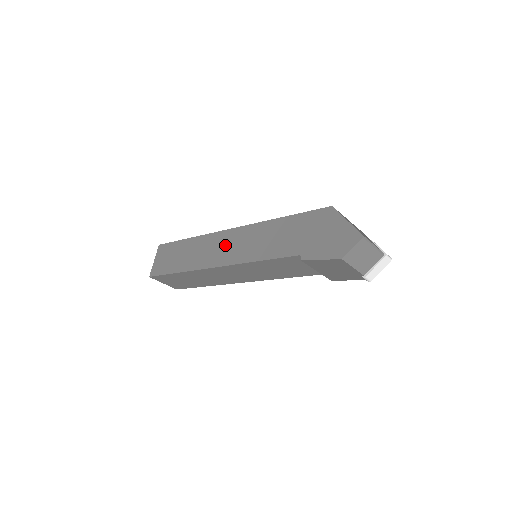
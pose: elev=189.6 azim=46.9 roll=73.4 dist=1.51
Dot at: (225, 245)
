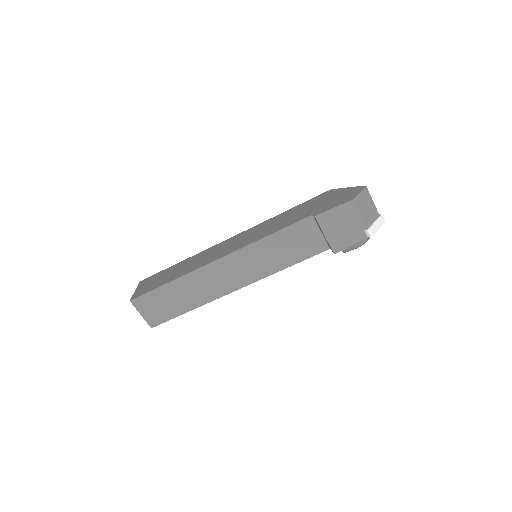
Dot at: (227, 245)
